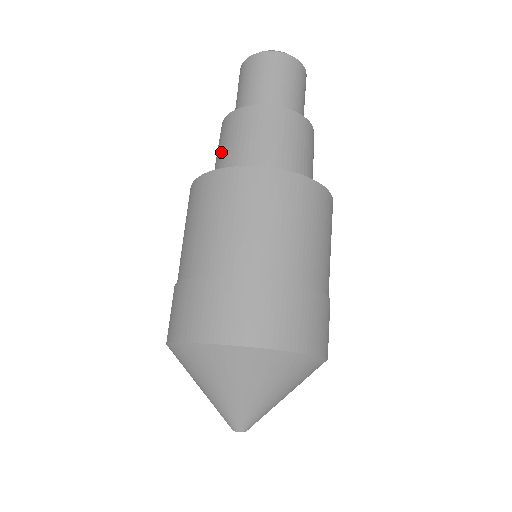
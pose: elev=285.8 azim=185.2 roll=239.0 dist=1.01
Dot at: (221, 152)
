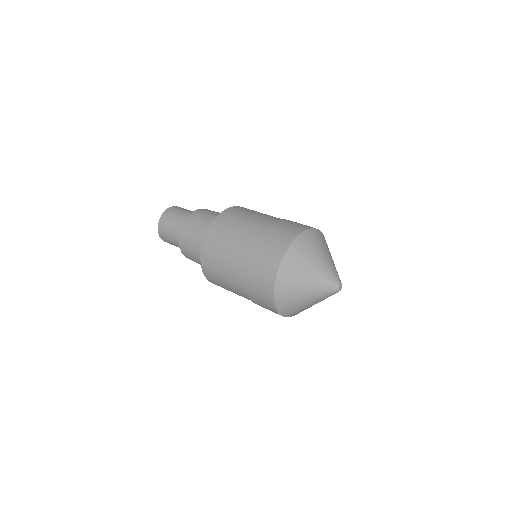
Dot at: (211, 216)
